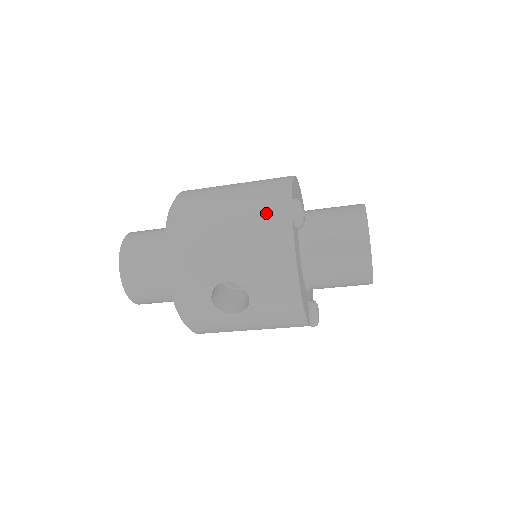
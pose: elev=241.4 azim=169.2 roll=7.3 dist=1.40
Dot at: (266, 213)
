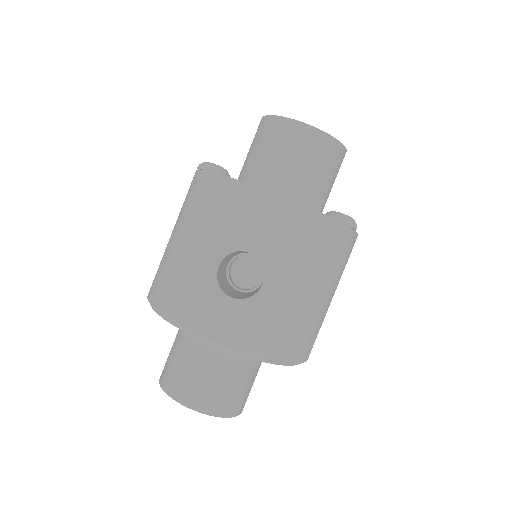
Dot at: (190, 197)
